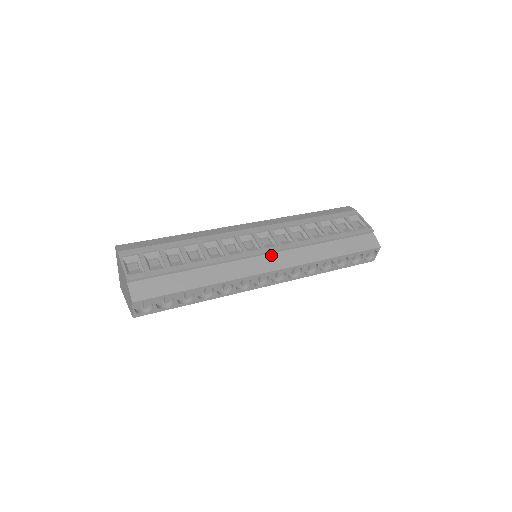
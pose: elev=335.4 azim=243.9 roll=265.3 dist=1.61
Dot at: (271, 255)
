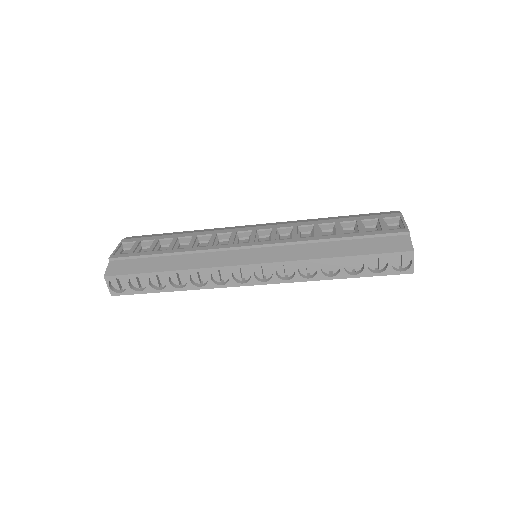
Dot at: (258, 249)
